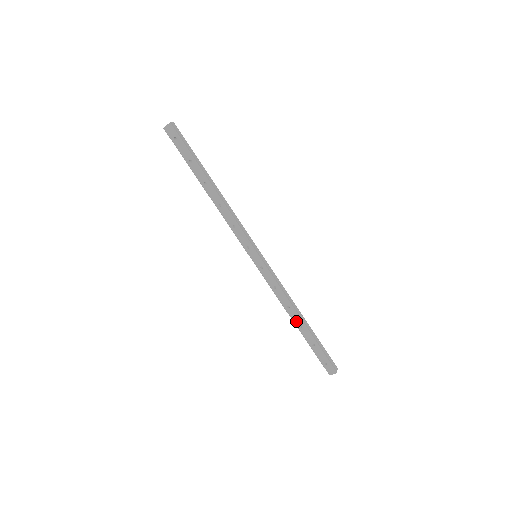
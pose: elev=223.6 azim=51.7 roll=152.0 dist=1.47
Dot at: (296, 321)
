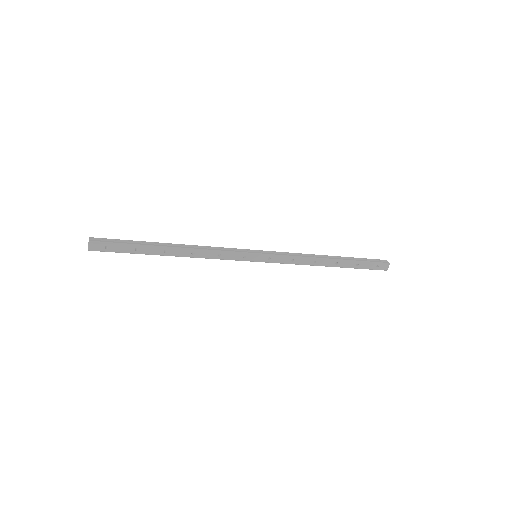
Dot at: (330, 264)
